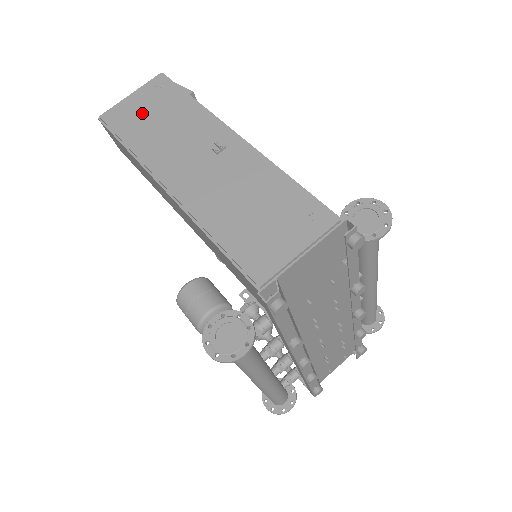
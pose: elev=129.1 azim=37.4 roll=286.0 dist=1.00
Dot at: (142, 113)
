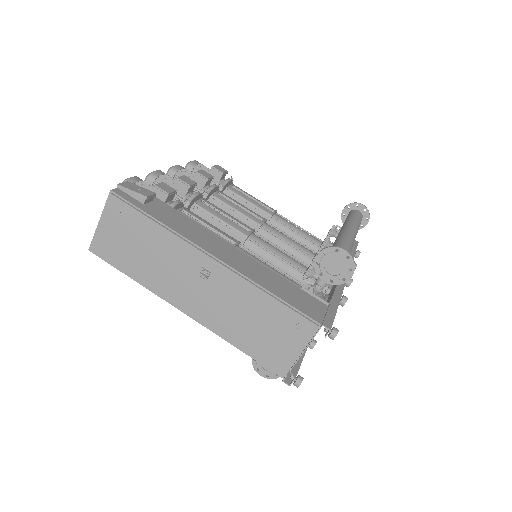
Dot at: (123, 244)
